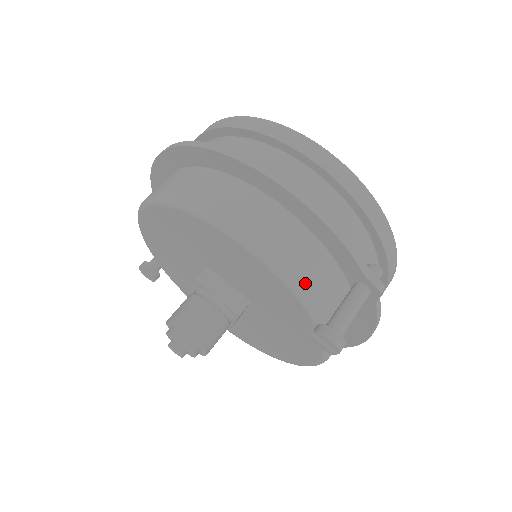
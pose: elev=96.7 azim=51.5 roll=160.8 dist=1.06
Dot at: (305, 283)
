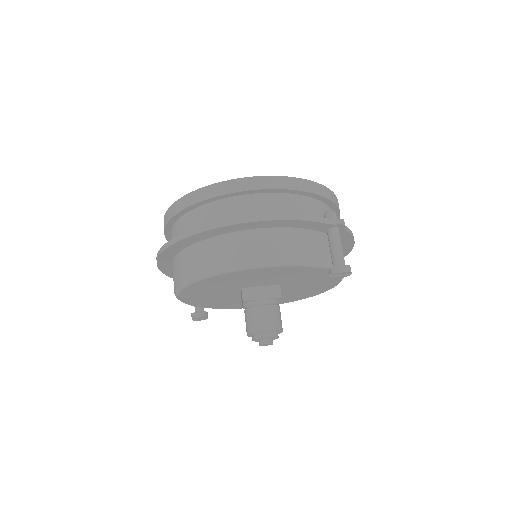
Dot at: (305, 256)
